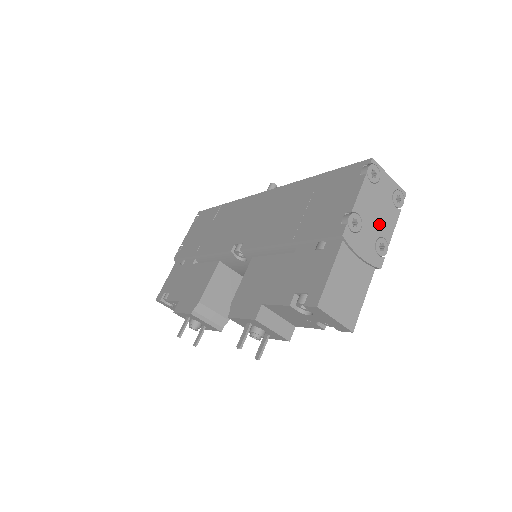
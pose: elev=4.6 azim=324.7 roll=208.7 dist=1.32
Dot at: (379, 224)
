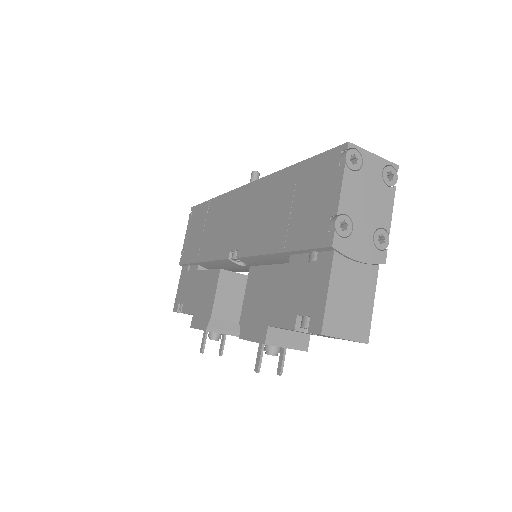
Dot at: (373, 215)
